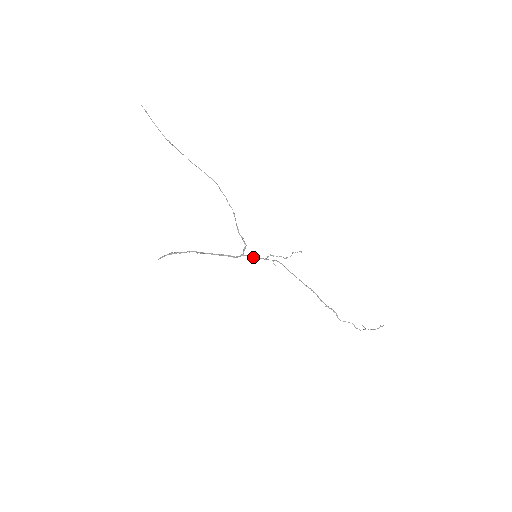
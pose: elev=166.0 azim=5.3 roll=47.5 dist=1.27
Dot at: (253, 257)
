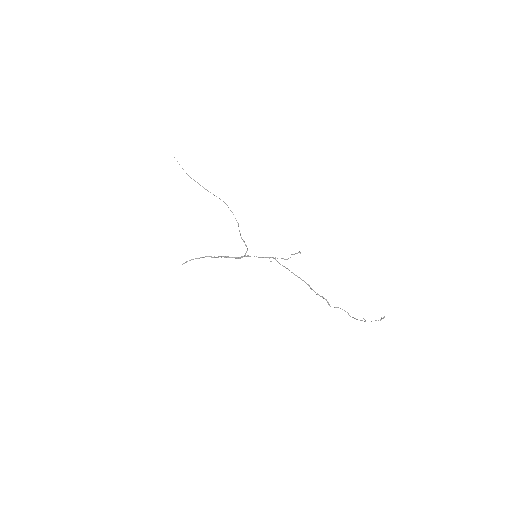
Dot at: occluded
